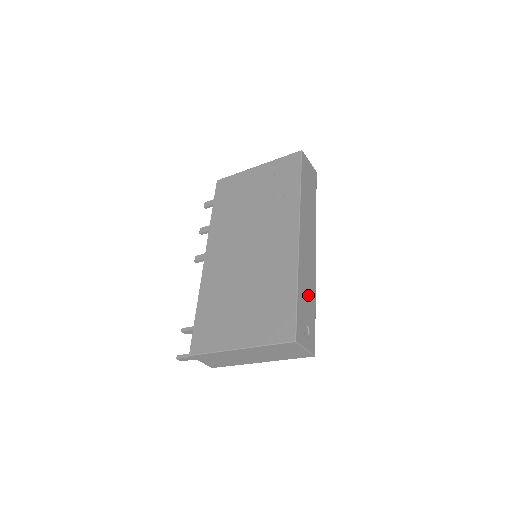
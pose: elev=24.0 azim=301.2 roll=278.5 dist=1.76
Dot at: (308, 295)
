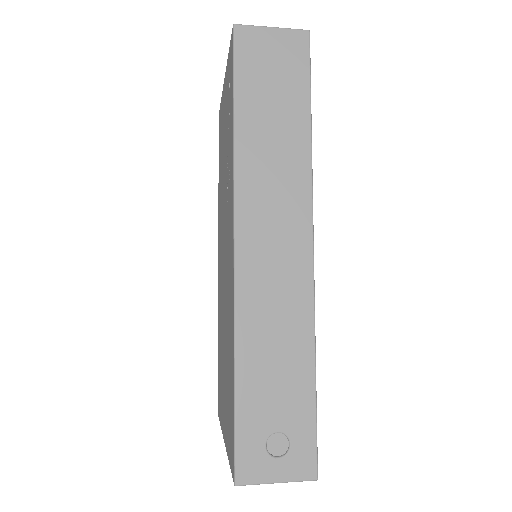
Dot at: (281, 364)
